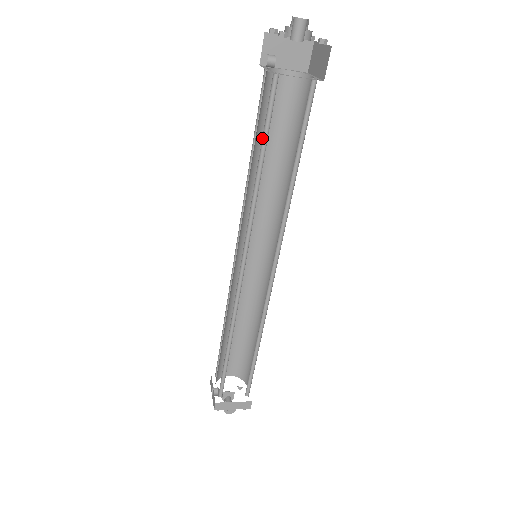
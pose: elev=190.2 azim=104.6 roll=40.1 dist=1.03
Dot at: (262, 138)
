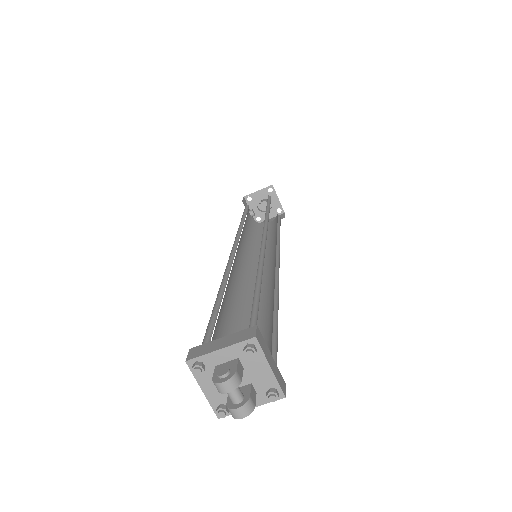
Dot at: (244, 216)
